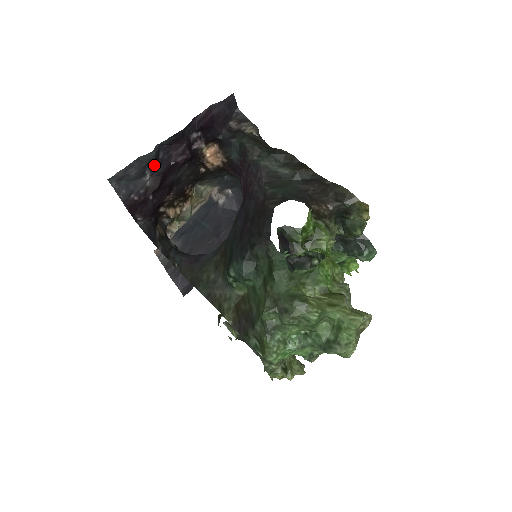
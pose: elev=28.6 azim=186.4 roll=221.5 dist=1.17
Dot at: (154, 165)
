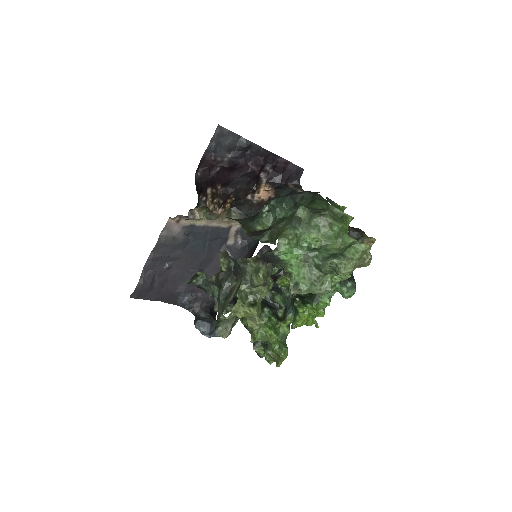
Dot at: (239, 153)
